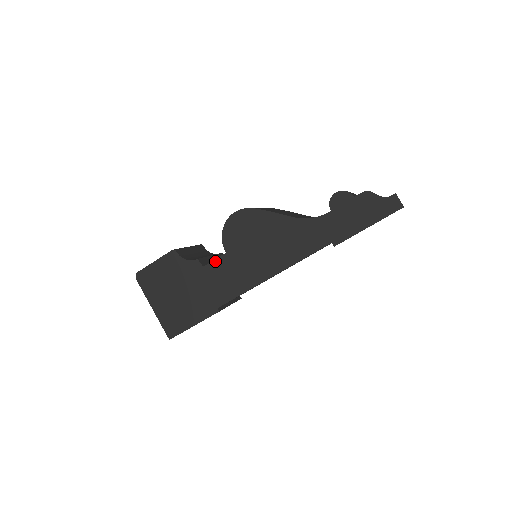
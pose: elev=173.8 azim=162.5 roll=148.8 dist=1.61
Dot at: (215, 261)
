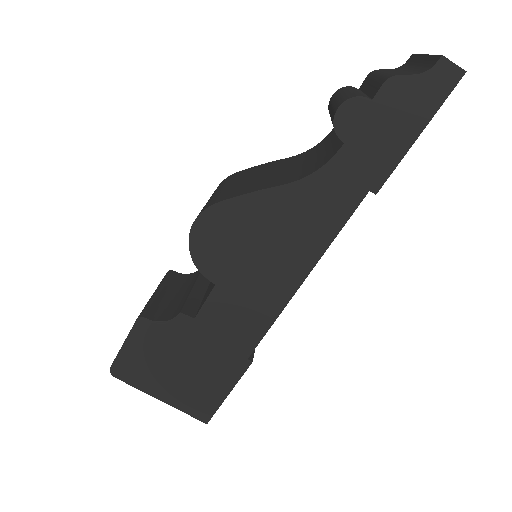
Dot at: (207, 303)
